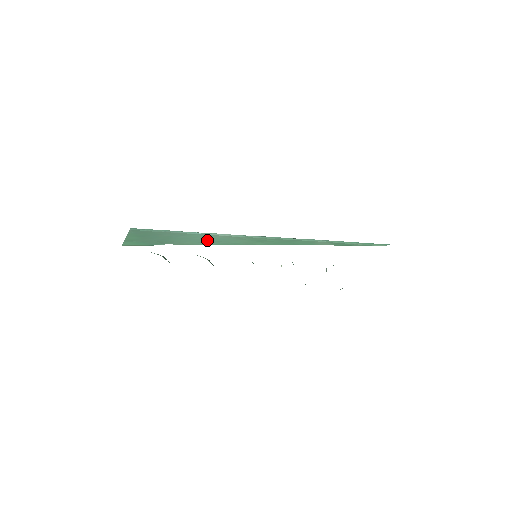
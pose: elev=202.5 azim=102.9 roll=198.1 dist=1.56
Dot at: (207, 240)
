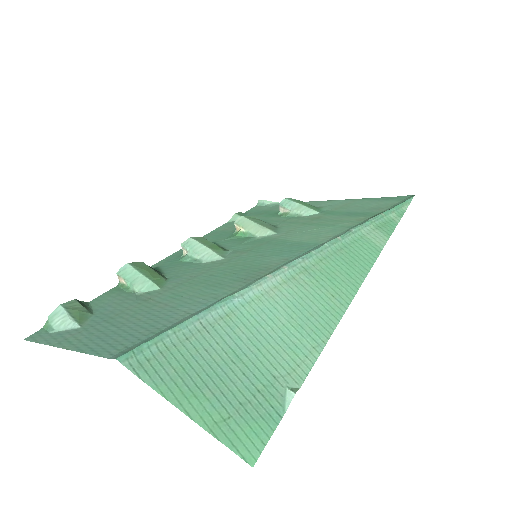
Dot at: (291, 326)
